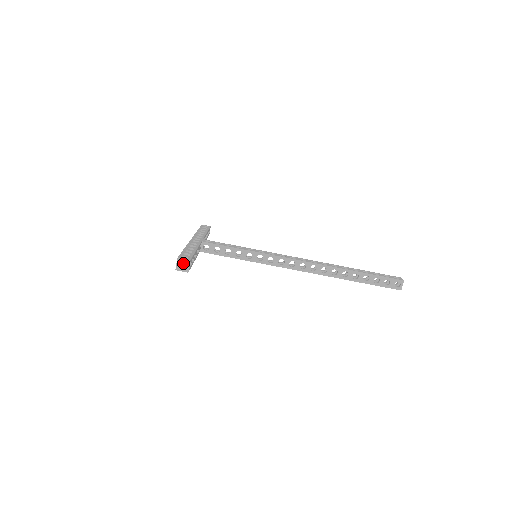
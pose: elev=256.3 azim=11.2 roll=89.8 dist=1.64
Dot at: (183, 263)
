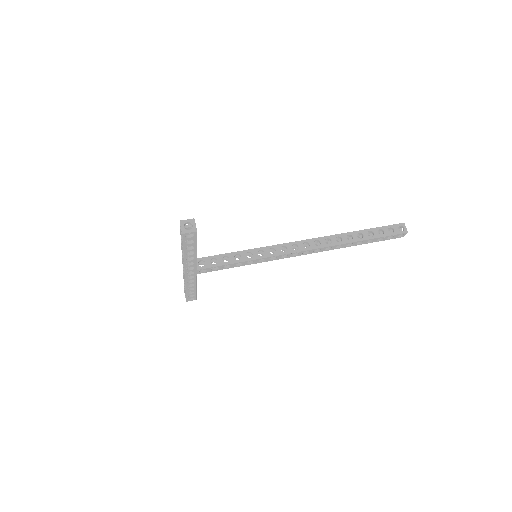
Dot at: (186, 242)
